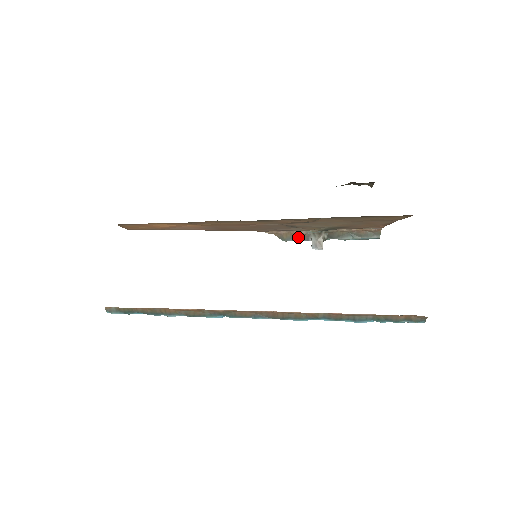
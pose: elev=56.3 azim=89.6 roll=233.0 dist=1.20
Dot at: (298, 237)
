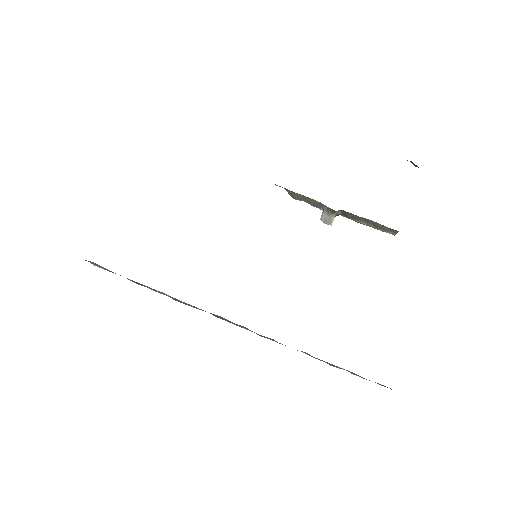
Dot at: (310, 202)
